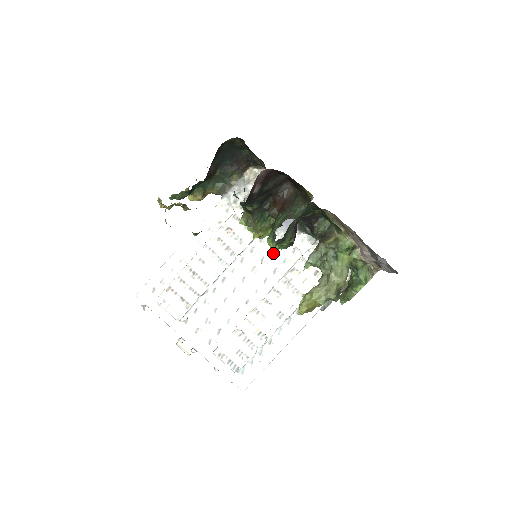
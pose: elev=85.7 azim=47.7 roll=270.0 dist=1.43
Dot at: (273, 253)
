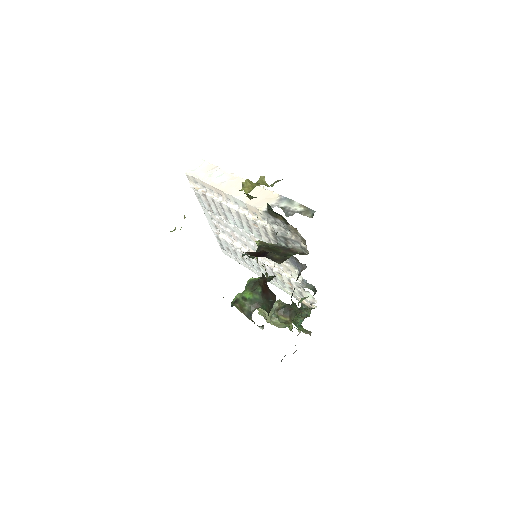
Dot at: occluded
